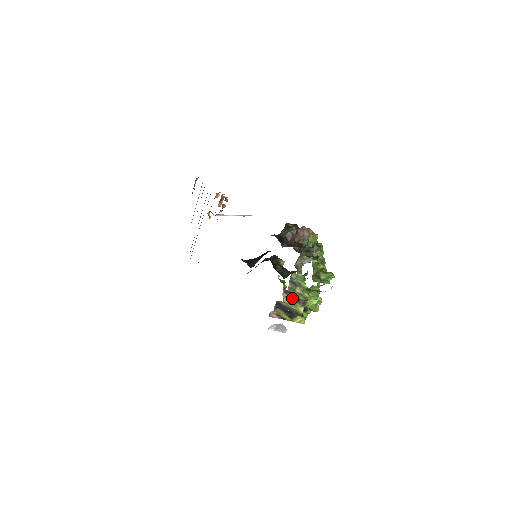
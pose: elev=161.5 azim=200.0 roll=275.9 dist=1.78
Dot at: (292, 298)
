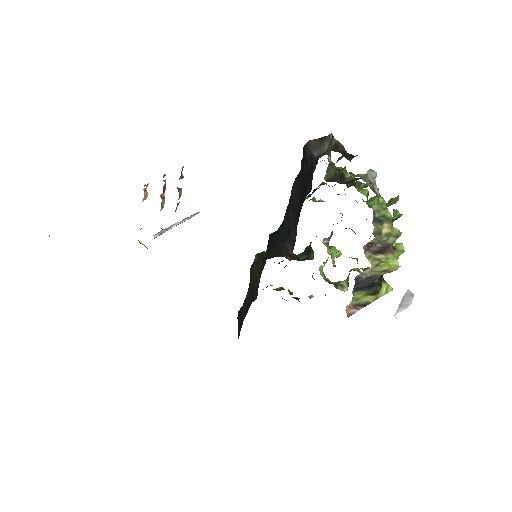
Dot at: (379, 251)
